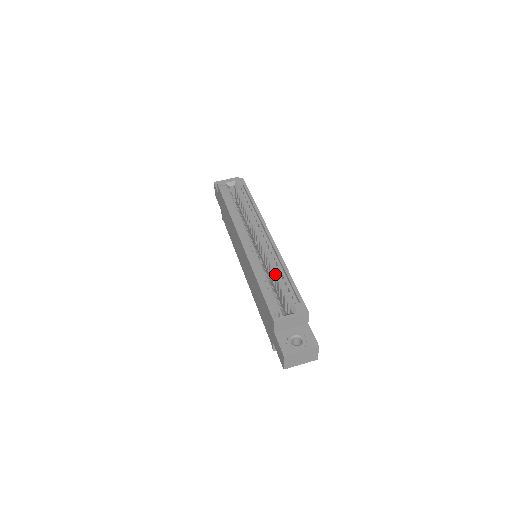
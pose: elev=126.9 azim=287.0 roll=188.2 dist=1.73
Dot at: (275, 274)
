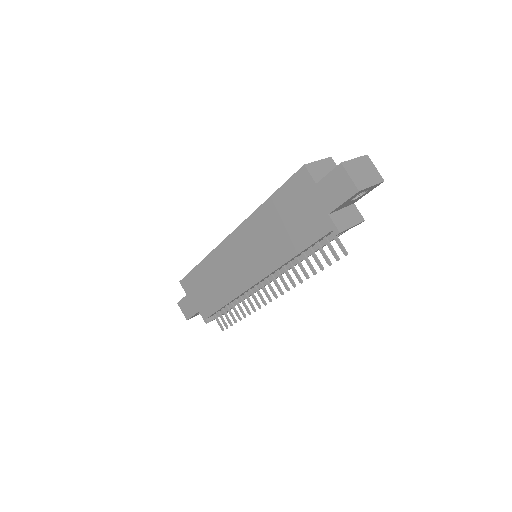
Dot at: occluded
